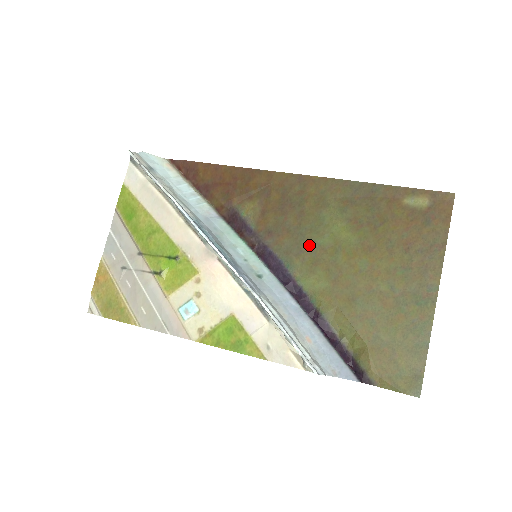
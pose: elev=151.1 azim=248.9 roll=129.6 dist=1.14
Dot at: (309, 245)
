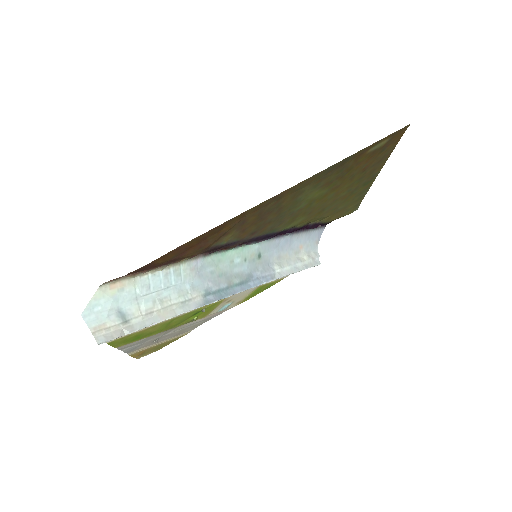
Dot at: (289, 216)
